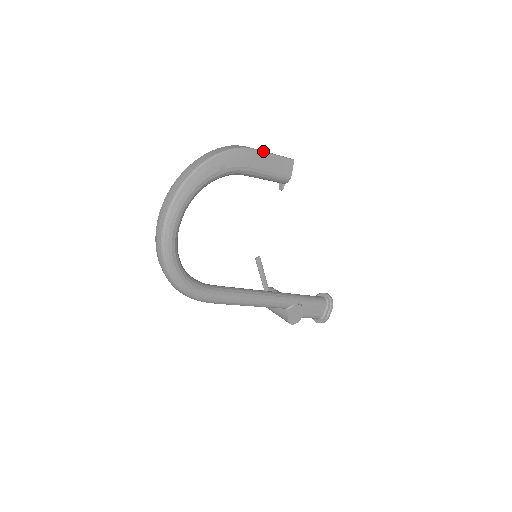
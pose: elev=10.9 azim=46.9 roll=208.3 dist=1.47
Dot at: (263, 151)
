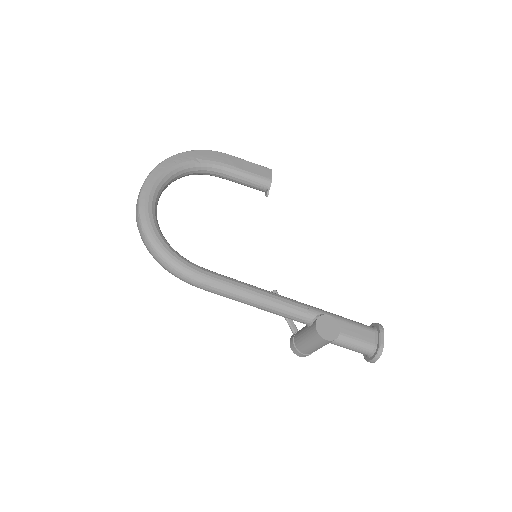
Dot at: (237, 157)
